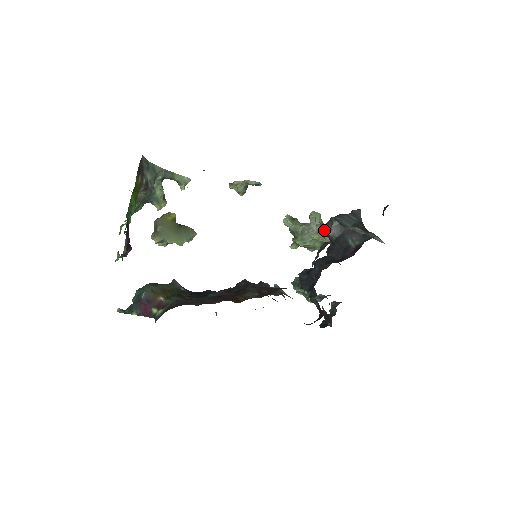
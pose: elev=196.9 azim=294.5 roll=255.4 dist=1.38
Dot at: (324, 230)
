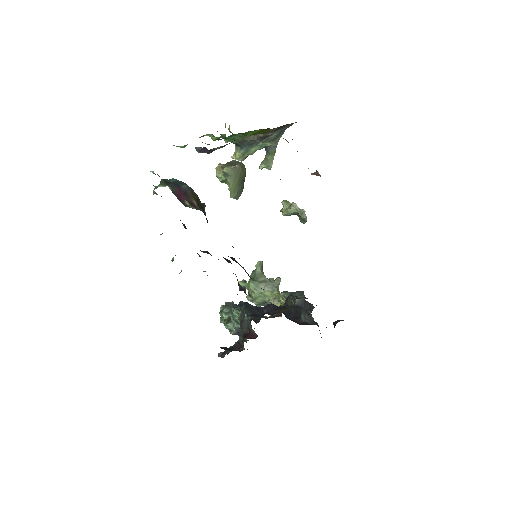
Dot at: (286, 294)
